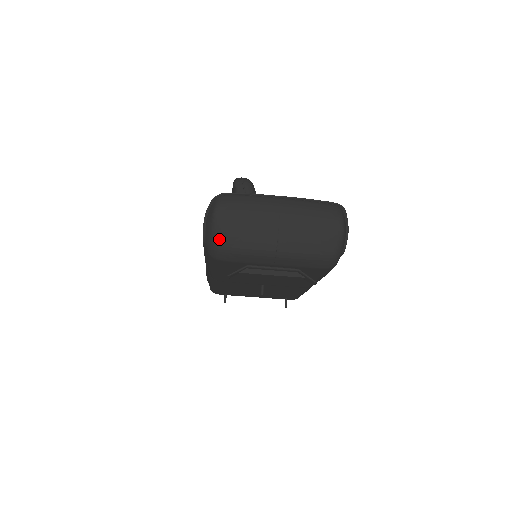
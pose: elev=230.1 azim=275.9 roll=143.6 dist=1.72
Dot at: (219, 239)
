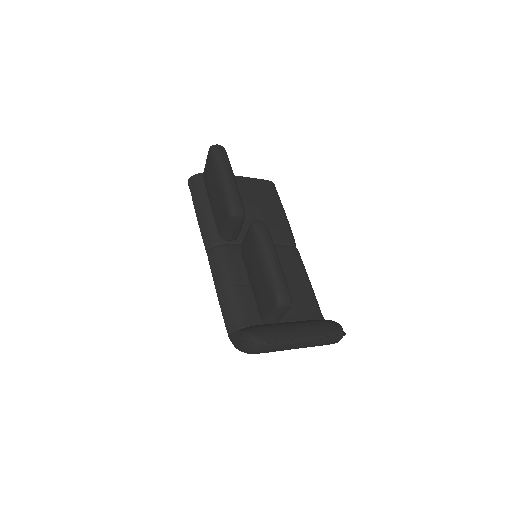
Dot at: occluded
